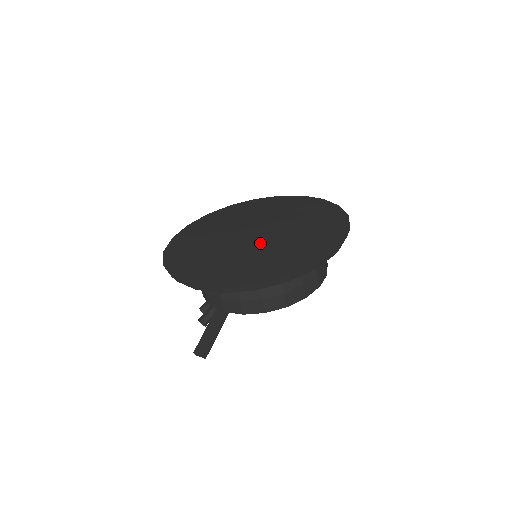
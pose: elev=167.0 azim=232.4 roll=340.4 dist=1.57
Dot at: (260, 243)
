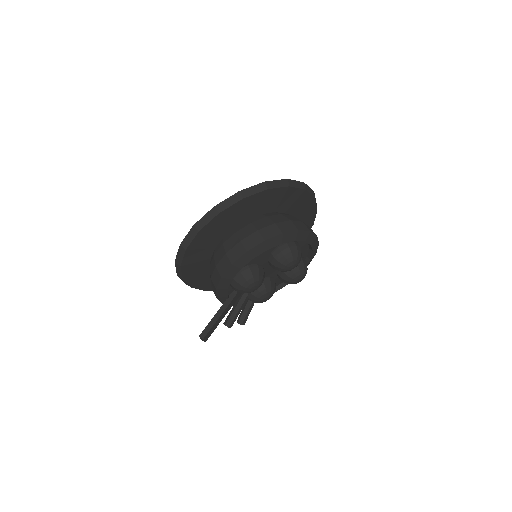
Dot at: occluded
